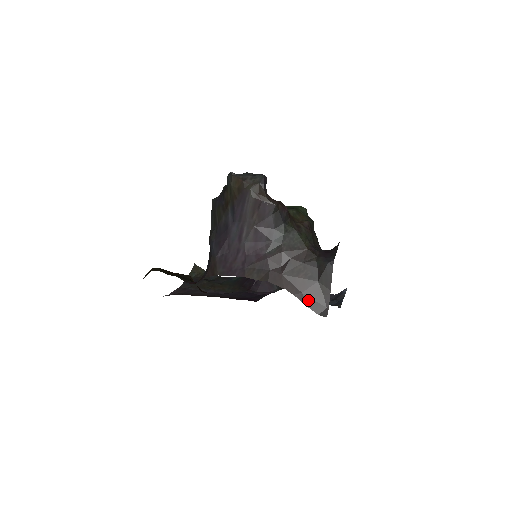
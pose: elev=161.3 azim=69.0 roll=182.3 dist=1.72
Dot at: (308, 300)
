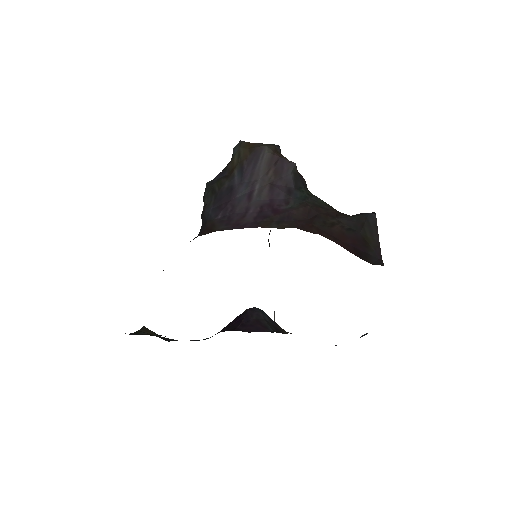
Dot at: (352, 249)
